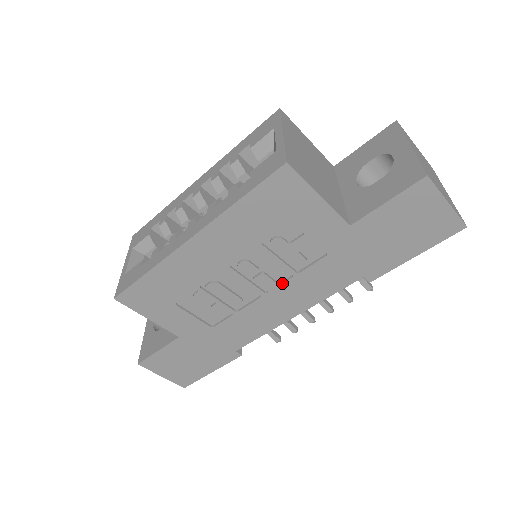
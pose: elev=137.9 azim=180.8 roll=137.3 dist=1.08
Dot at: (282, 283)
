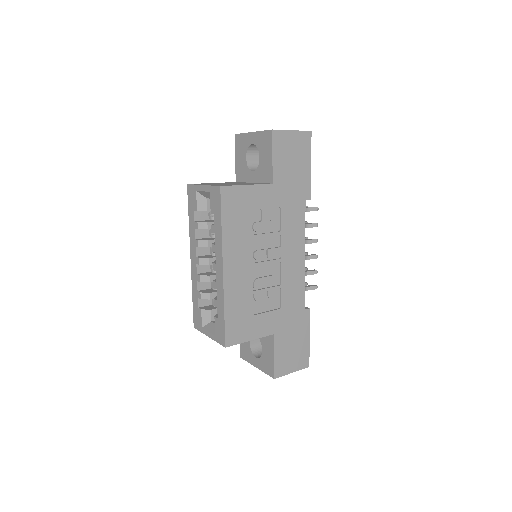
Dot at: (280, 245)
